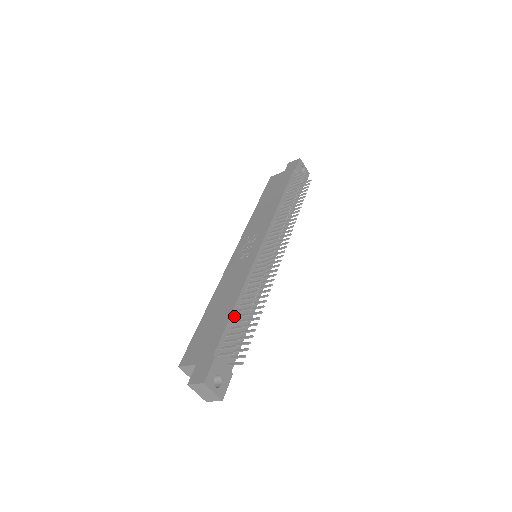
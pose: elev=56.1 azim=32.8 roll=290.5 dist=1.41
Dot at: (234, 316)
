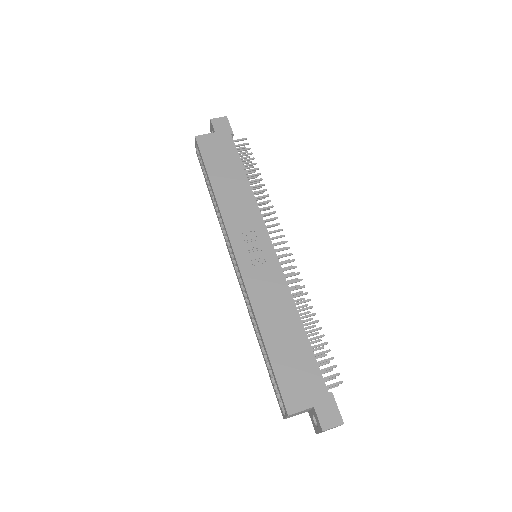
Dot at: (308, 341)
